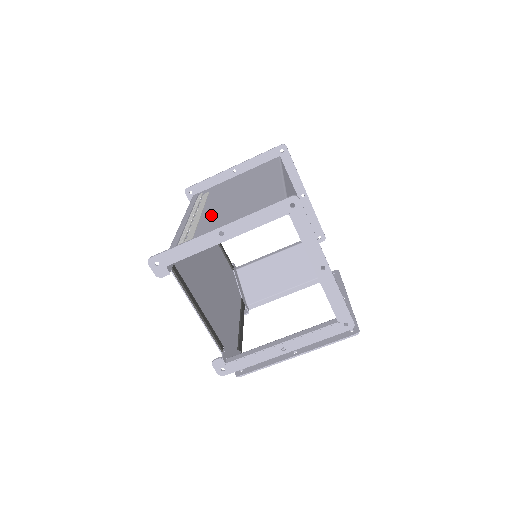
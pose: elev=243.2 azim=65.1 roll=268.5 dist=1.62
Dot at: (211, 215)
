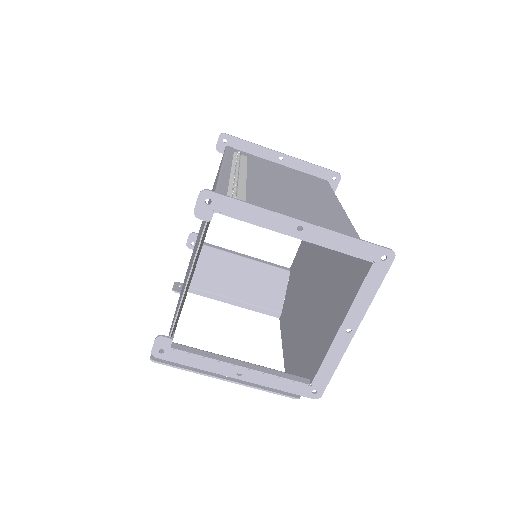
Dot at: (262, 189)
